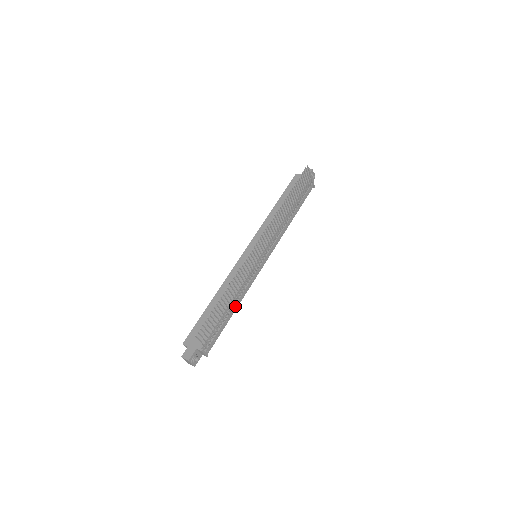
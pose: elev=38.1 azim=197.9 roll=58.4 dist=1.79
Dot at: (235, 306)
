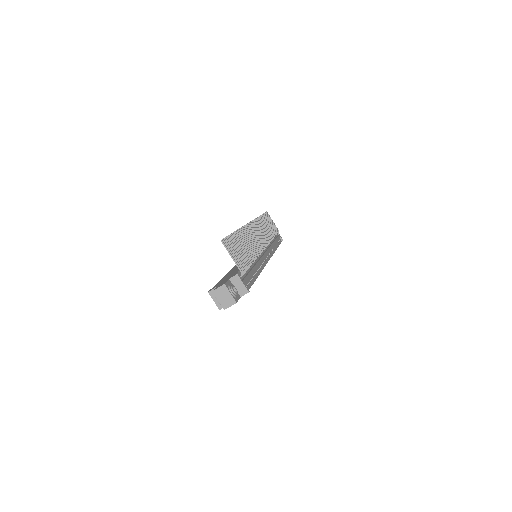
Dot at: (256, 266)
